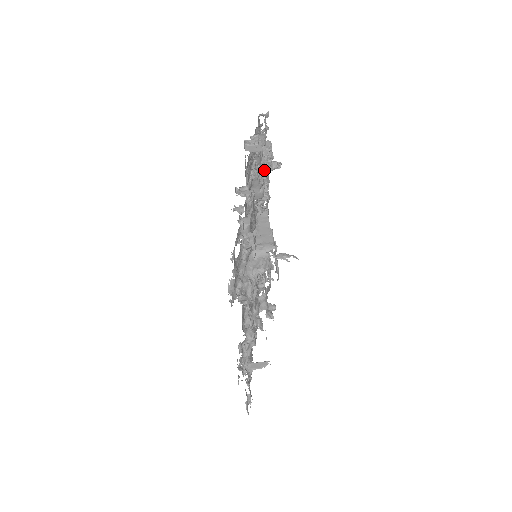
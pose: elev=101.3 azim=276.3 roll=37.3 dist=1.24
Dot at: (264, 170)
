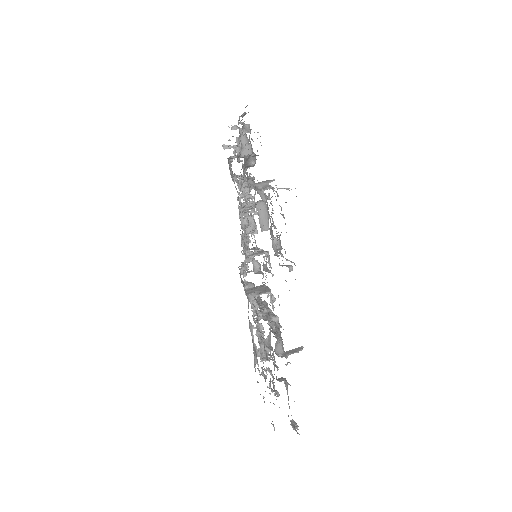
Dot at: occluded
